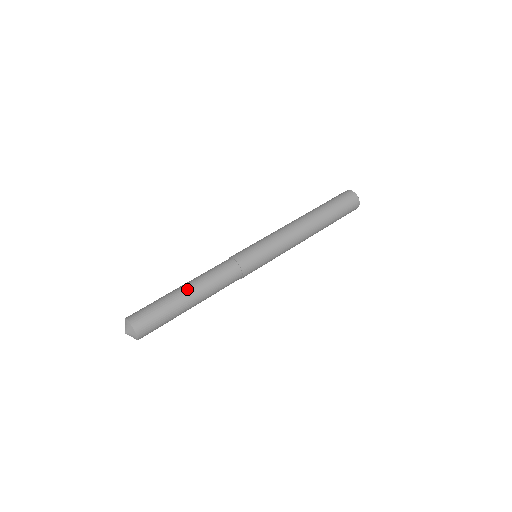
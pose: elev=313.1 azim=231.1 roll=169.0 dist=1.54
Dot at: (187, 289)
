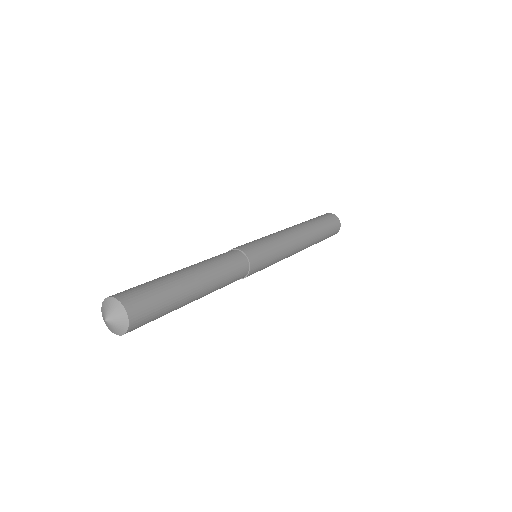
Dot at: (184, 269)
